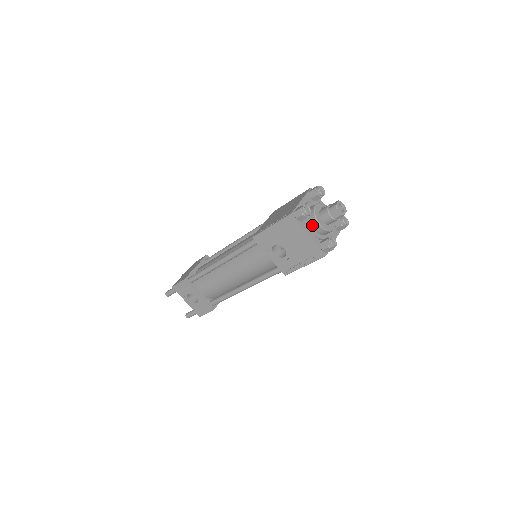
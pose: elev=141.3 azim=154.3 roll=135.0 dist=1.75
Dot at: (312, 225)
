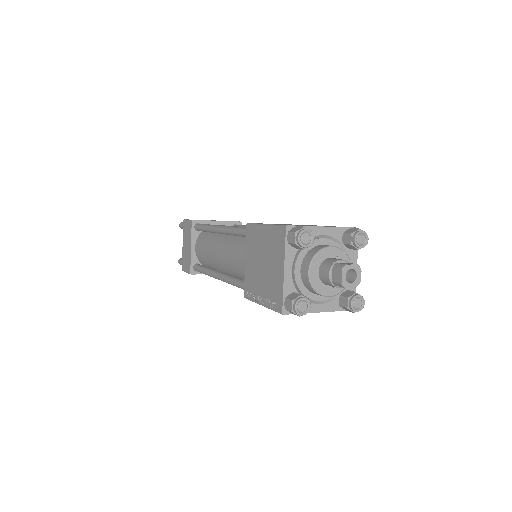
Dot at: (317, 295)
